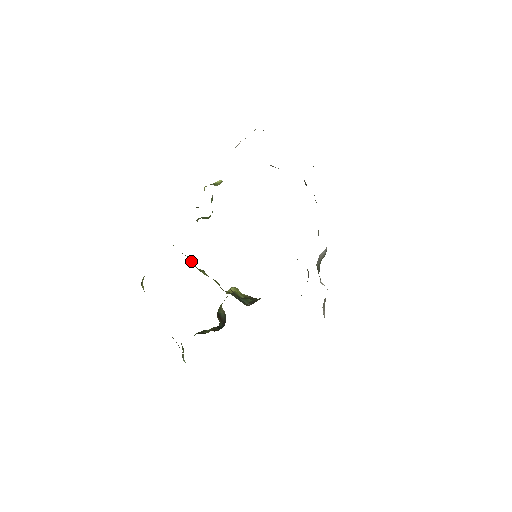
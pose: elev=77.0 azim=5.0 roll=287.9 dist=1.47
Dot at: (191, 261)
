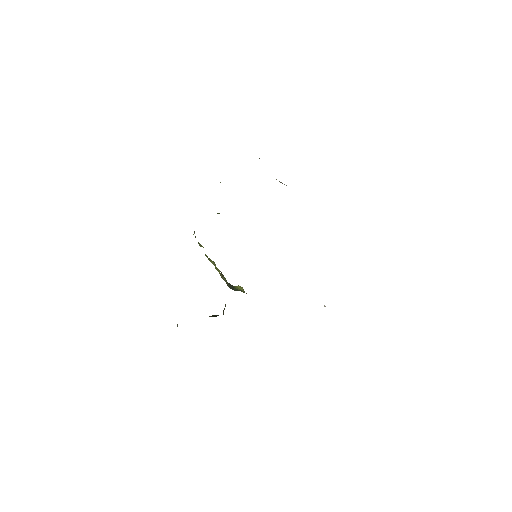
Dot at: (200, 246)
